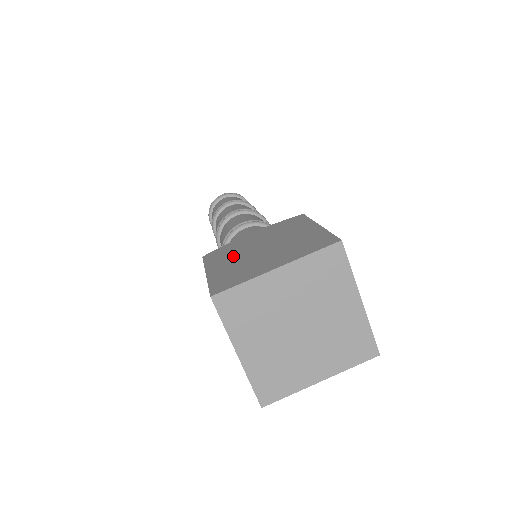
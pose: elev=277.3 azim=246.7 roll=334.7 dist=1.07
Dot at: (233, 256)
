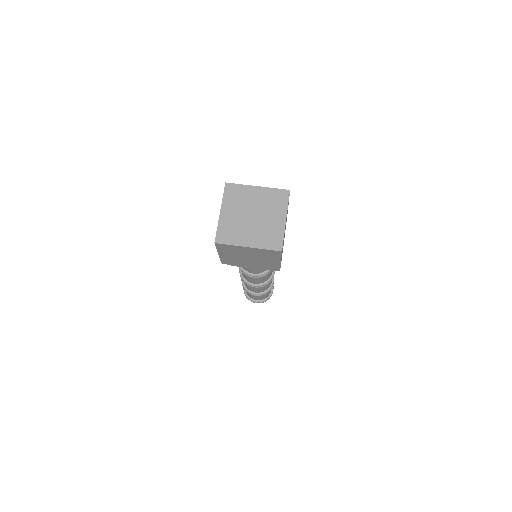
Dot at: occluded
